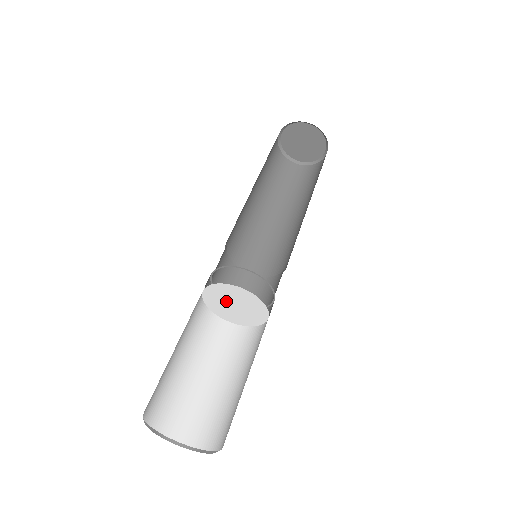
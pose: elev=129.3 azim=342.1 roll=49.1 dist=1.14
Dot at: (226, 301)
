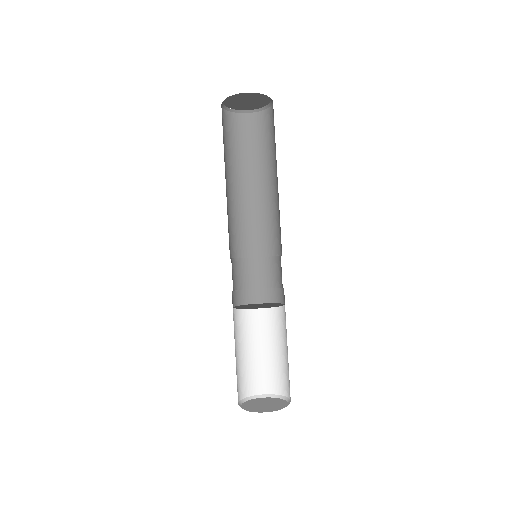
Dot at: (251, 306)
